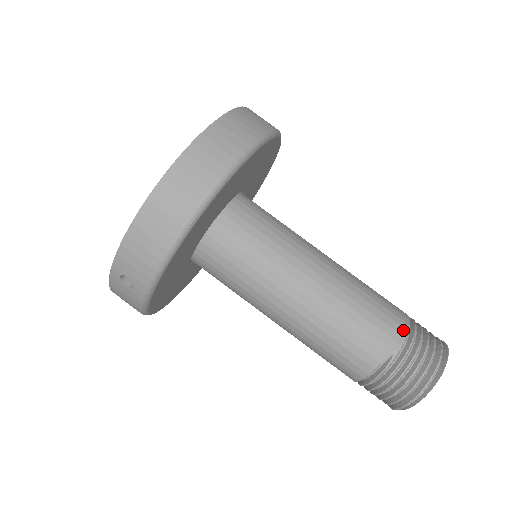
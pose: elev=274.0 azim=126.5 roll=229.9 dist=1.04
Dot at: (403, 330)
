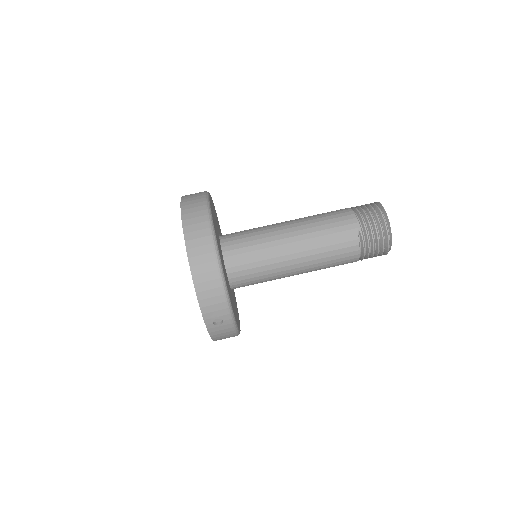
Dot at: (352, 216)
